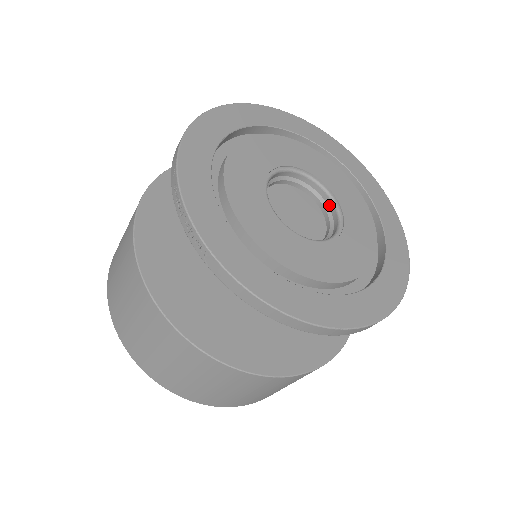
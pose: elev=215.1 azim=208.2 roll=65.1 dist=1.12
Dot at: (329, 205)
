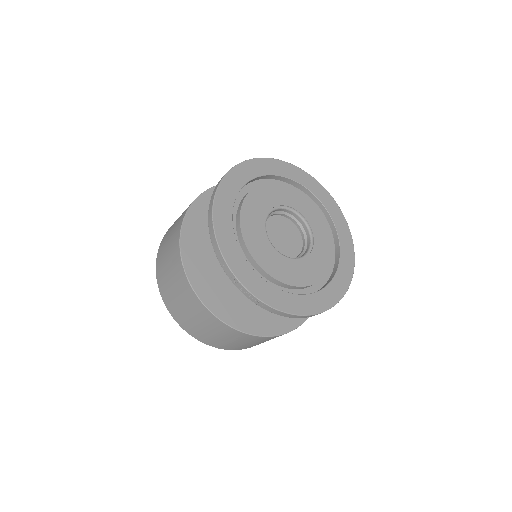
Dot at: (298, 219)
